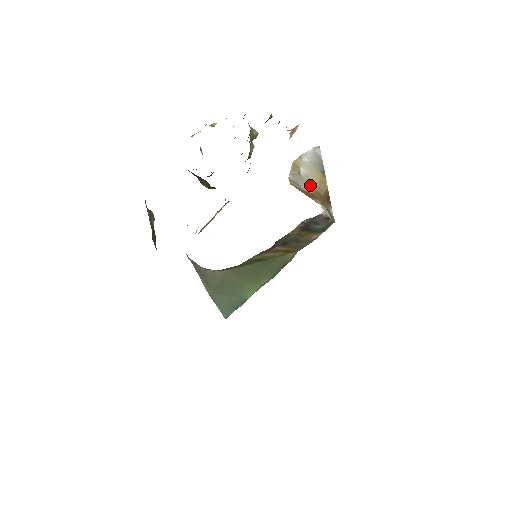
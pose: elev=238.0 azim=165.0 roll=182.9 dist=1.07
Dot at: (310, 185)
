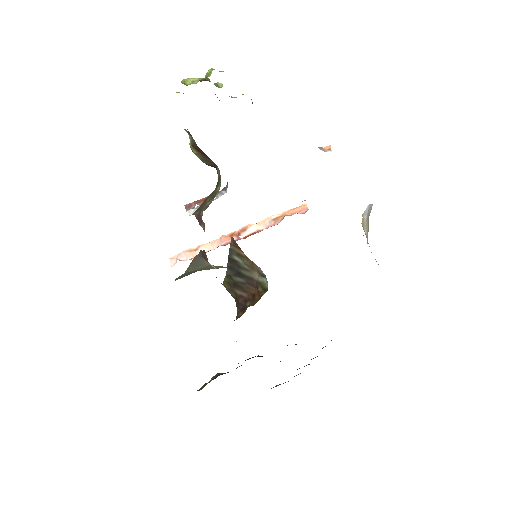
Dot at: occluded
